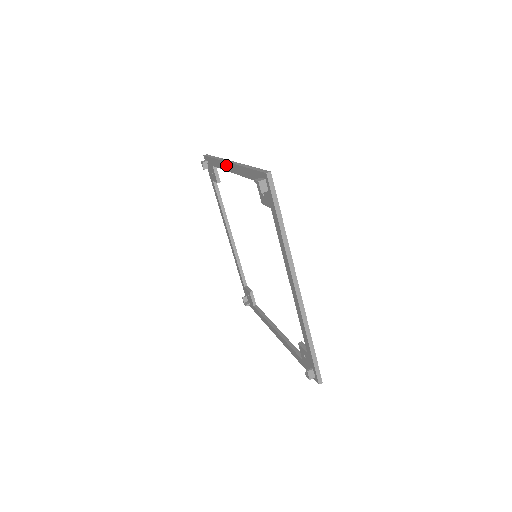
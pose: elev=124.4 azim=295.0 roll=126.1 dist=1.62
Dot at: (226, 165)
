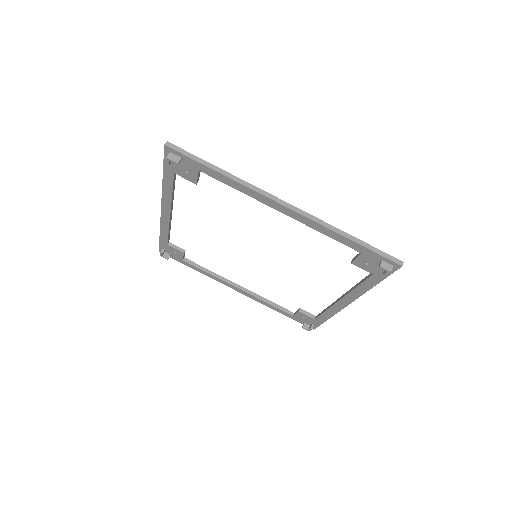
Dot at: (271, 203)
